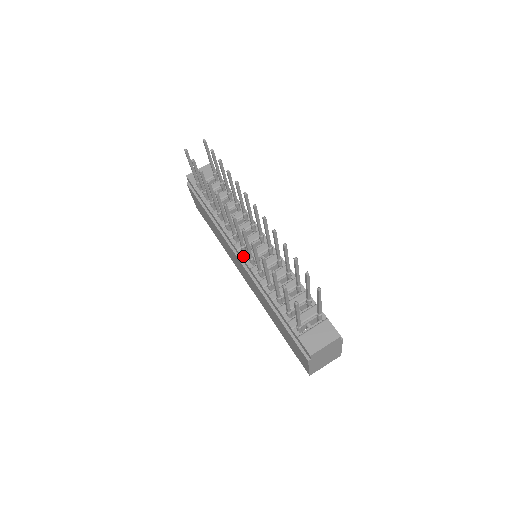
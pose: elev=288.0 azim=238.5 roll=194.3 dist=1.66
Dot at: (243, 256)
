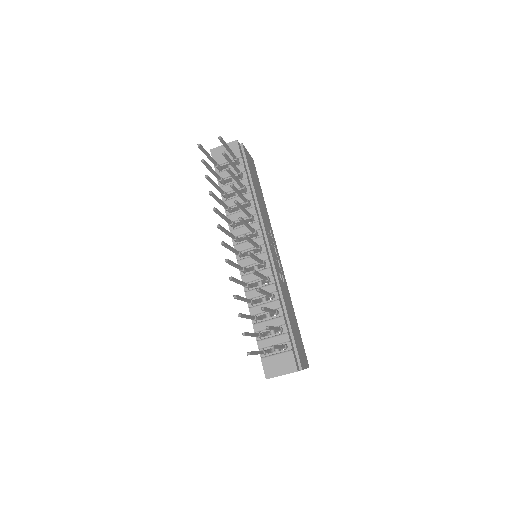
Dot at: (238, 261)
